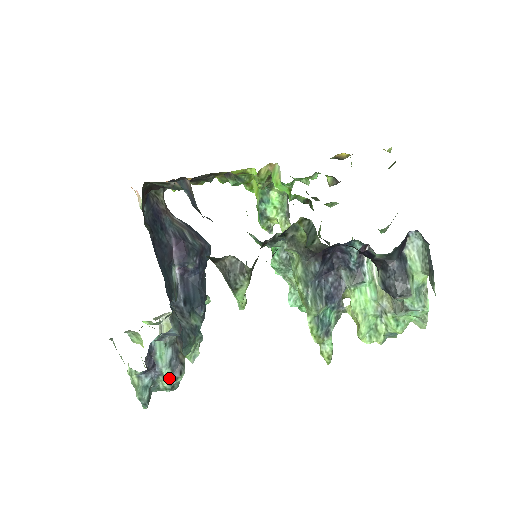
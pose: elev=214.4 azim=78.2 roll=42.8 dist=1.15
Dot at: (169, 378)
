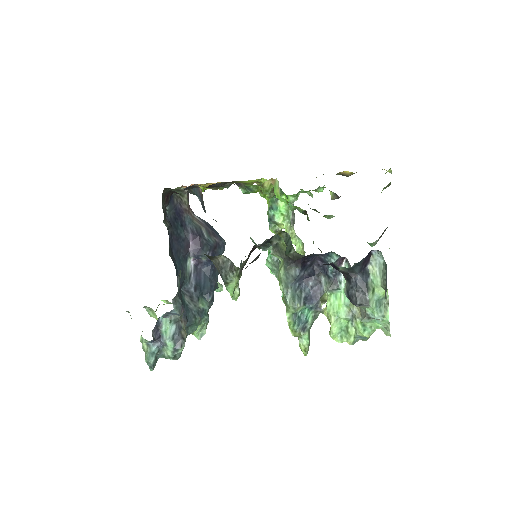
Dot at: (172, 349)
